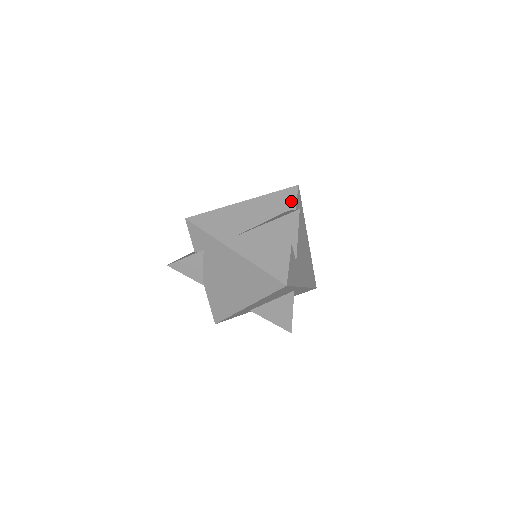
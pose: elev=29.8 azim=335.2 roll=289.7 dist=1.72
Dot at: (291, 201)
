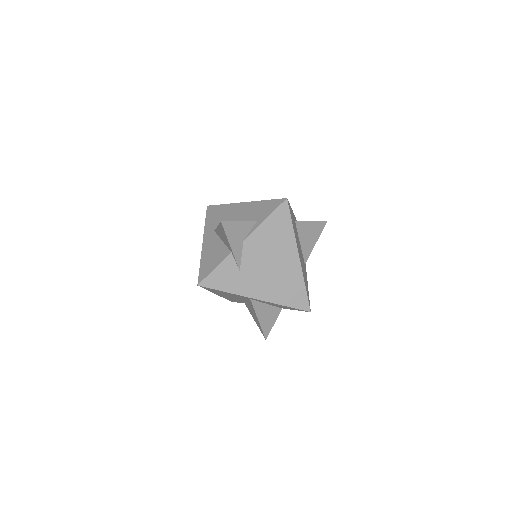
Dot at: (267, 213)
